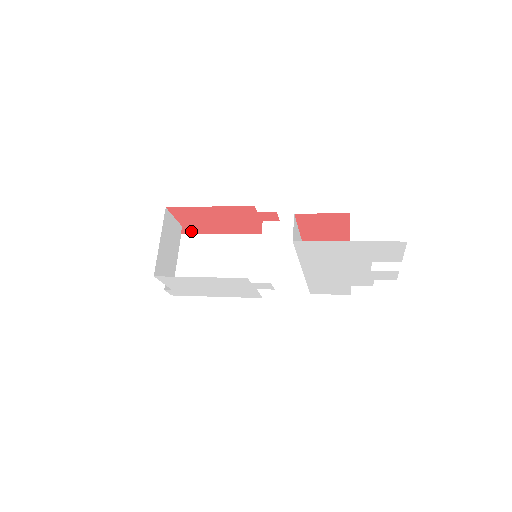
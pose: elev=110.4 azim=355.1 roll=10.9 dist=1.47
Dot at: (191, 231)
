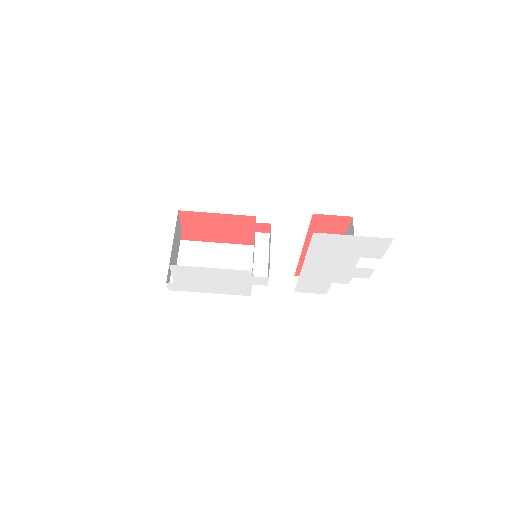
Dot at: (187, 237)
